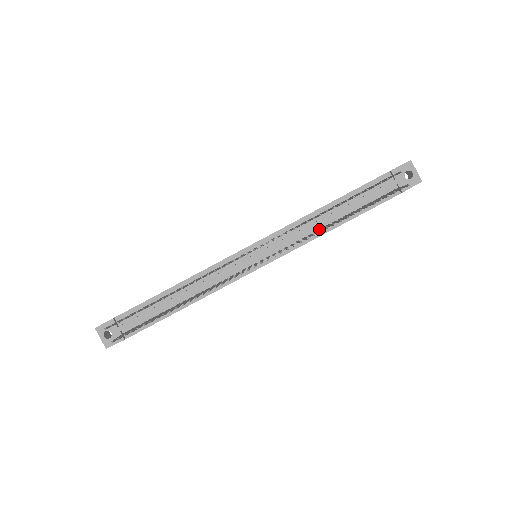
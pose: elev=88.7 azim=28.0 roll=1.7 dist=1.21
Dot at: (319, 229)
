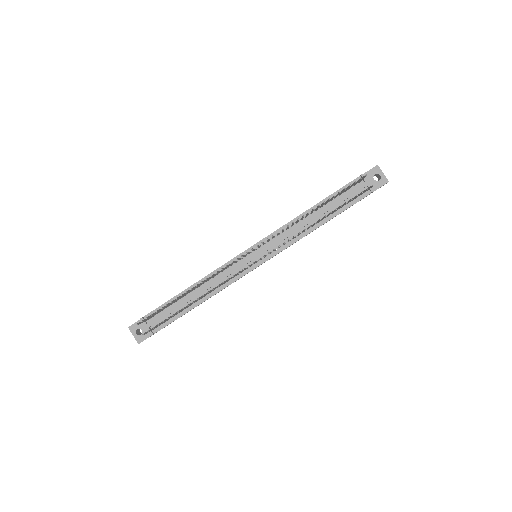
Dot at: (306, 229)
